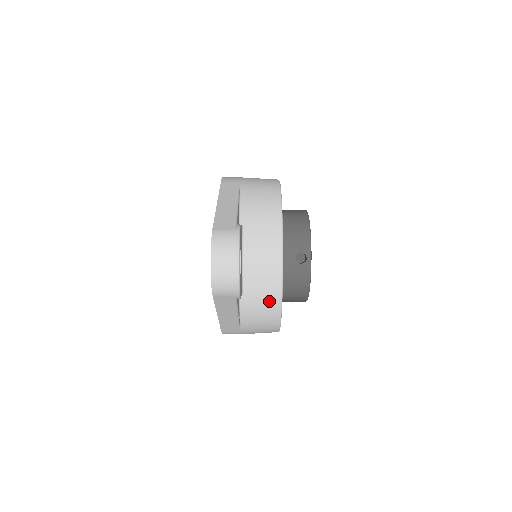
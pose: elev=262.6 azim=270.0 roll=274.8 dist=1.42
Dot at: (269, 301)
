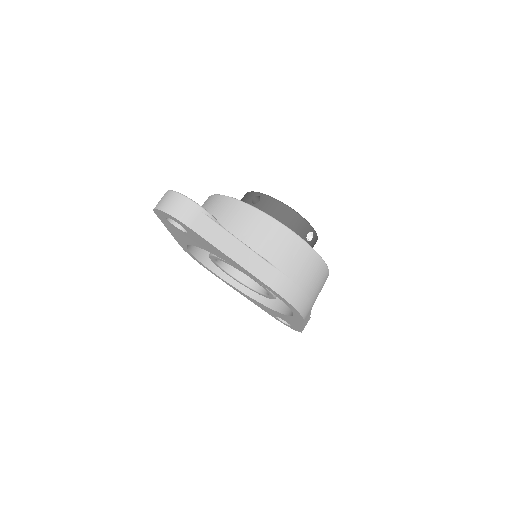
Dot at: (255, 221)
